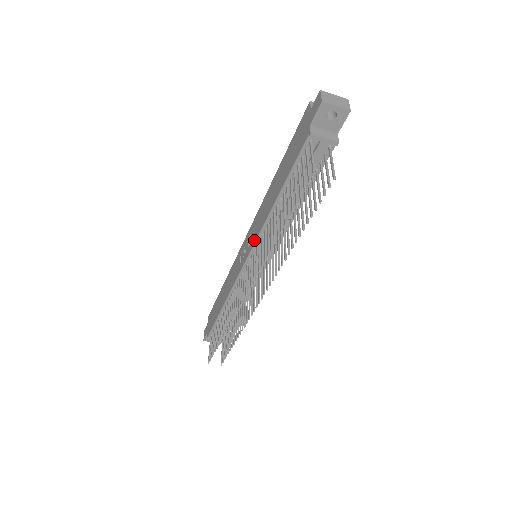
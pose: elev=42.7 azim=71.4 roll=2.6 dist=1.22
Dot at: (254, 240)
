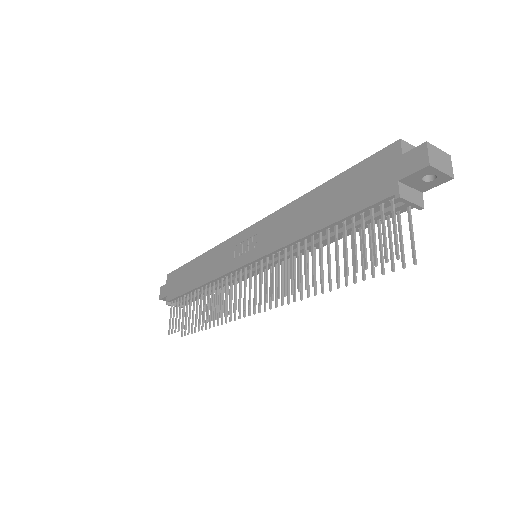
Dot at: (265, 251)
